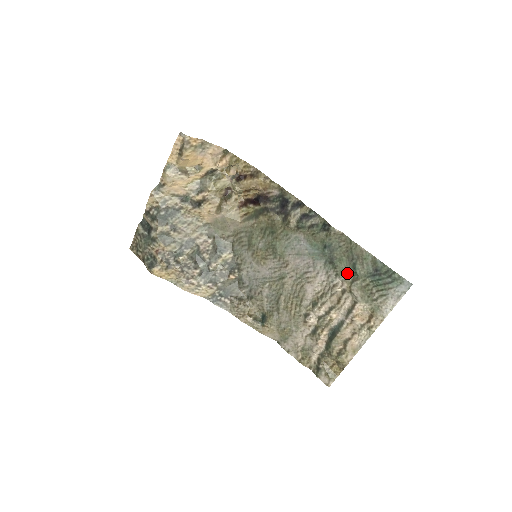
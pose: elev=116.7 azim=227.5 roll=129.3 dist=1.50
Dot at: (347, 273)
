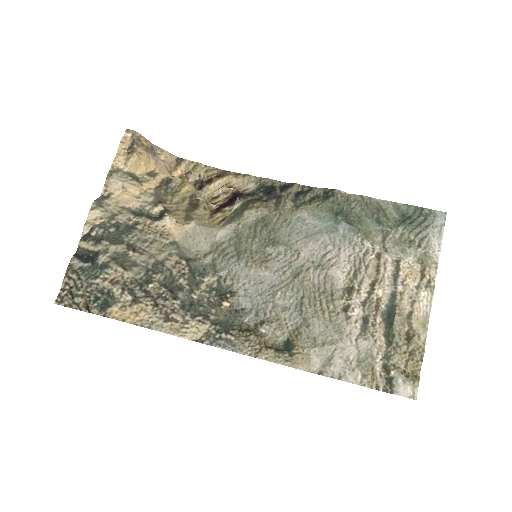
Dot at: (373, 233)
